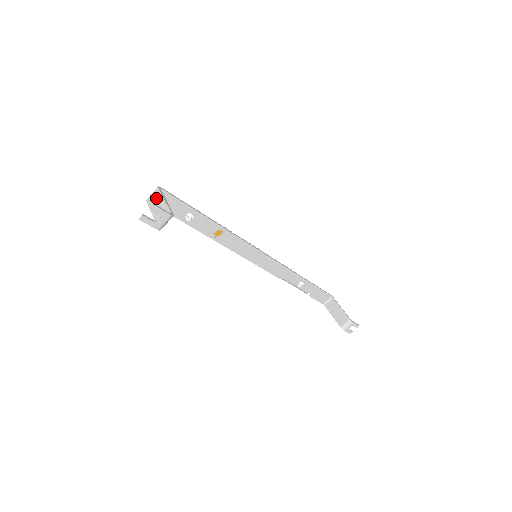
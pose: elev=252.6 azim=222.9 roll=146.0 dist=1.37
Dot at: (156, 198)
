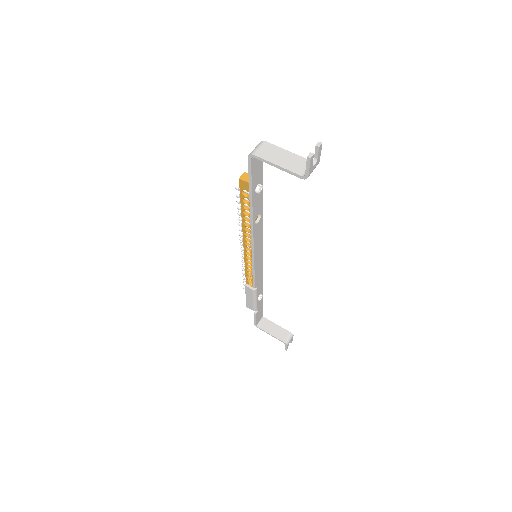
Dot at: (272, 150)
